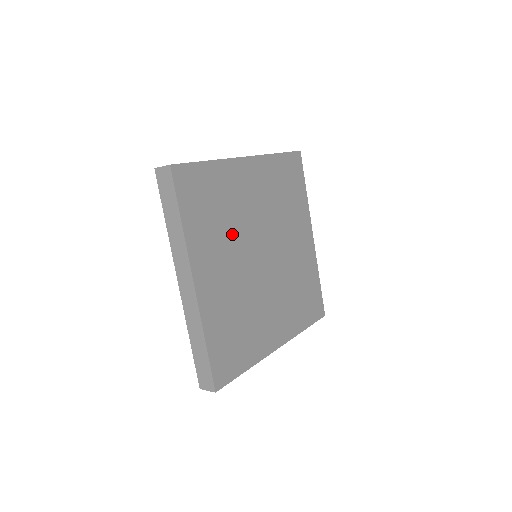
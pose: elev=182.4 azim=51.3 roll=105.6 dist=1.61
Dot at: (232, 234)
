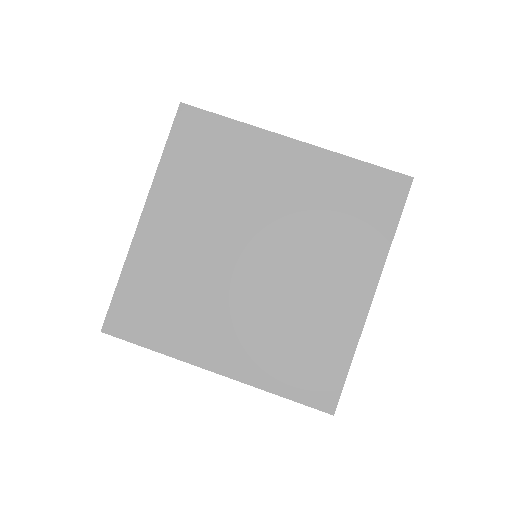
Dot at: (203, 291)
